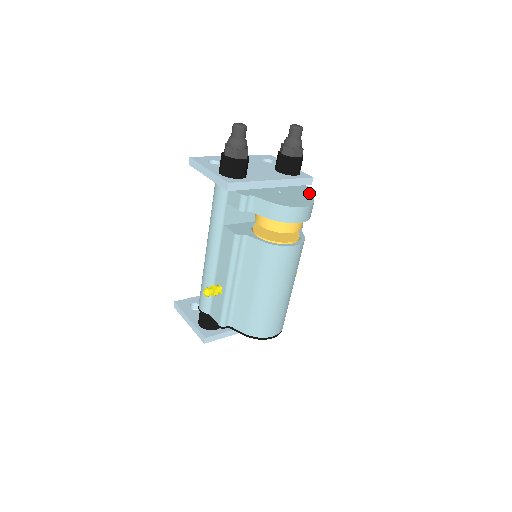
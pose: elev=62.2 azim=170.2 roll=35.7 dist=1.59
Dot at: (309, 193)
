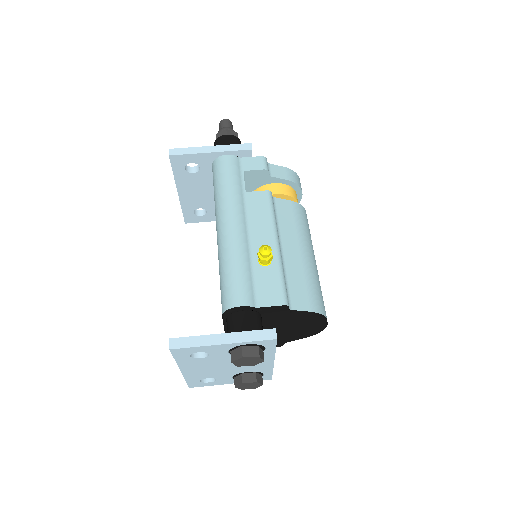
Dot at: occluded
